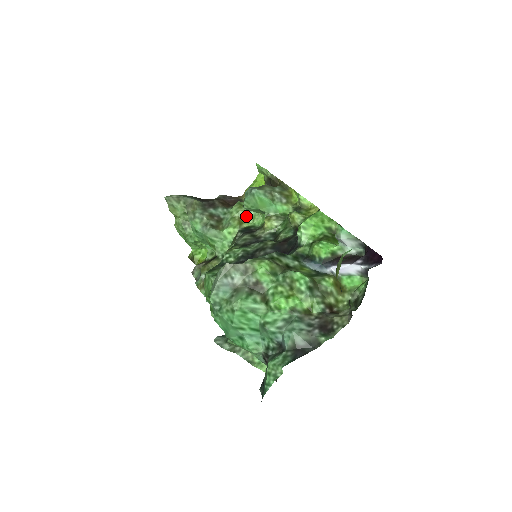
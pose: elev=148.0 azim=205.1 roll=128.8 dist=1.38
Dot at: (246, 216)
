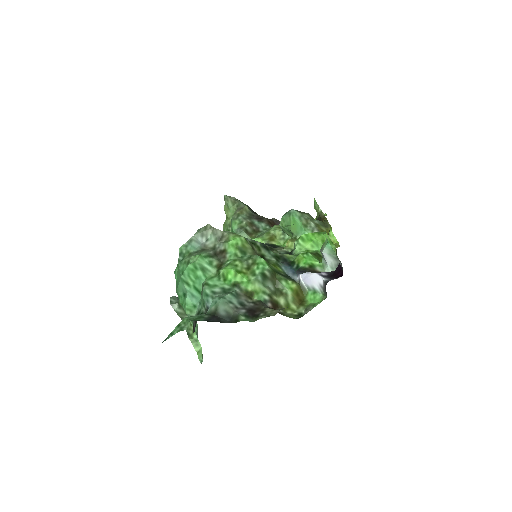
Dot at: (280, 236)
